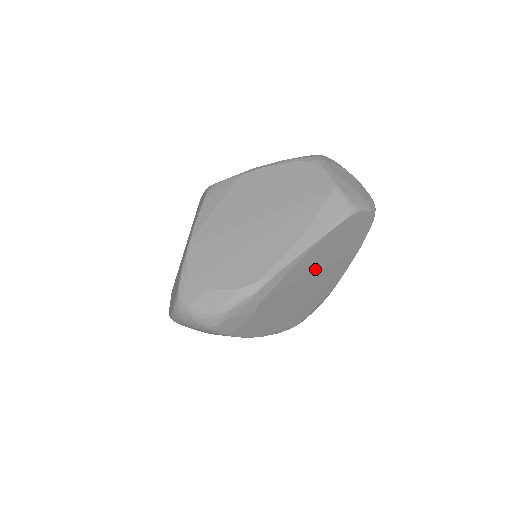
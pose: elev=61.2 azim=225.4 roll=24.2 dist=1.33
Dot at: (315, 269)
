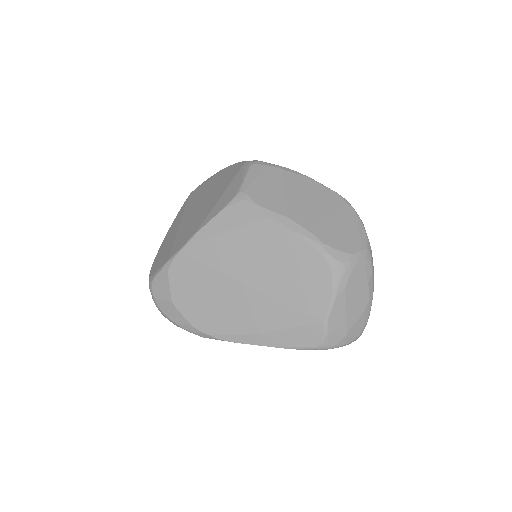
Dot at: occluded
